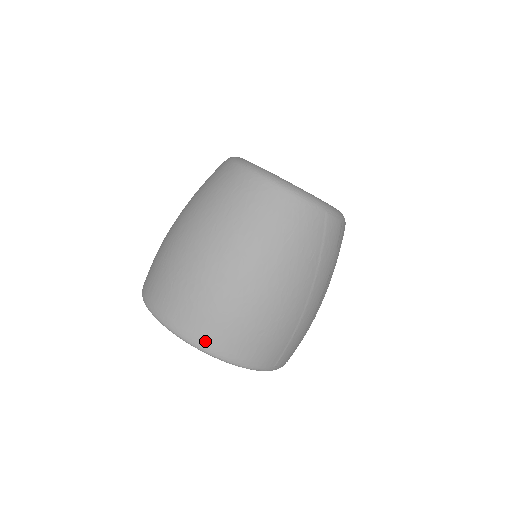
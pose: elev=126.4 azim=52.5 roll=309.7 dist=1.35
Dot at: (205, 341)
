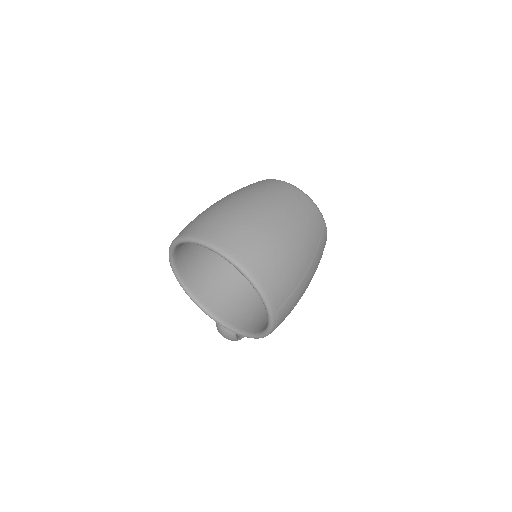
Dot at: (244, 259)
